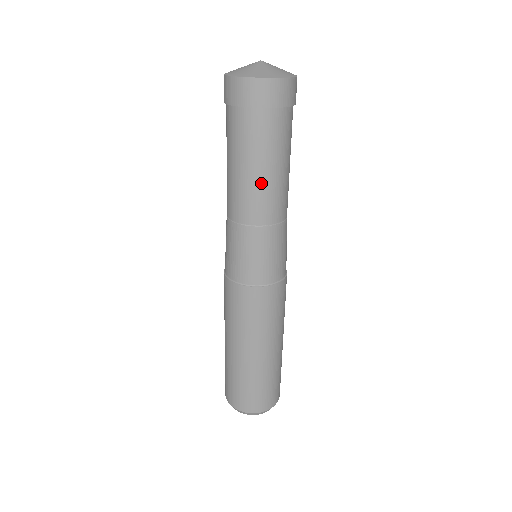
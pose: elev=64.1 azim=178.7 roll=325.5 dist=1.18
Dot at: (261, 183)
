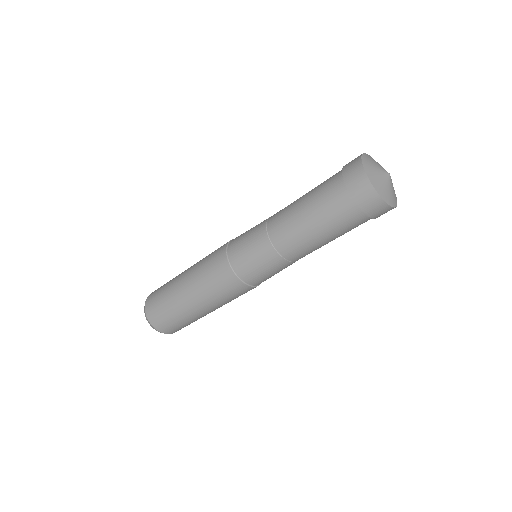
Dot at: (320, 245)
